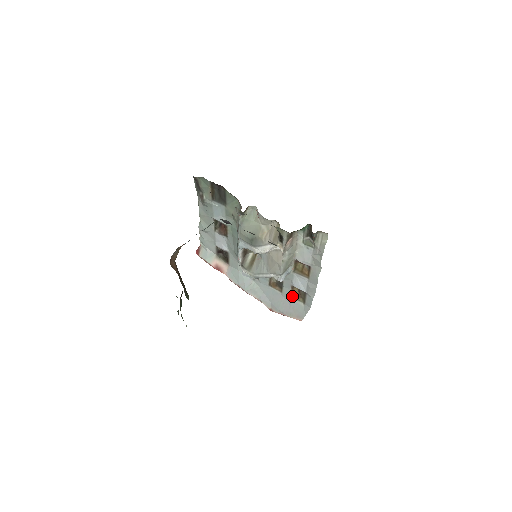
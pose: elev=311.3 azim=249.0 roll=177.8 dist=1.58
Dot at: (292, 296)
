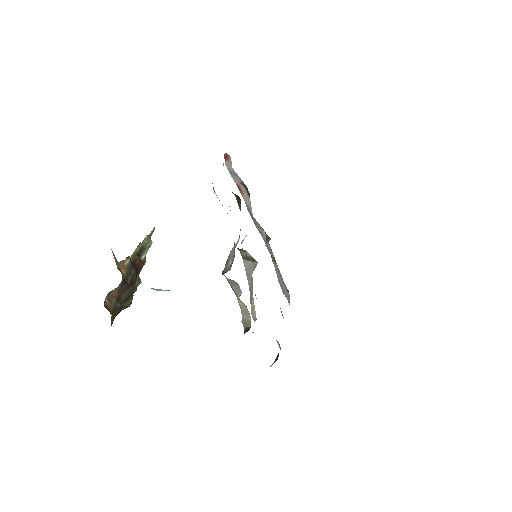
Dot at: occluded
